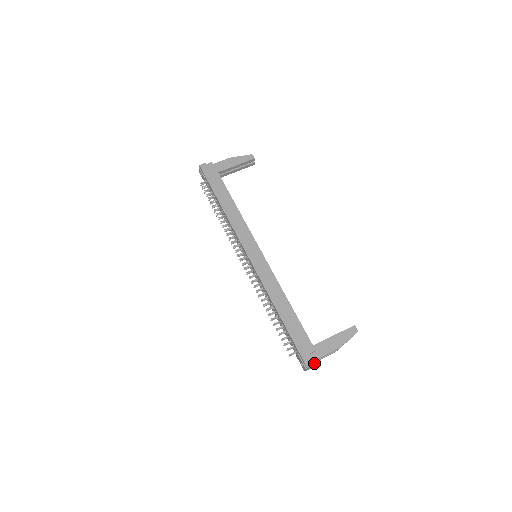
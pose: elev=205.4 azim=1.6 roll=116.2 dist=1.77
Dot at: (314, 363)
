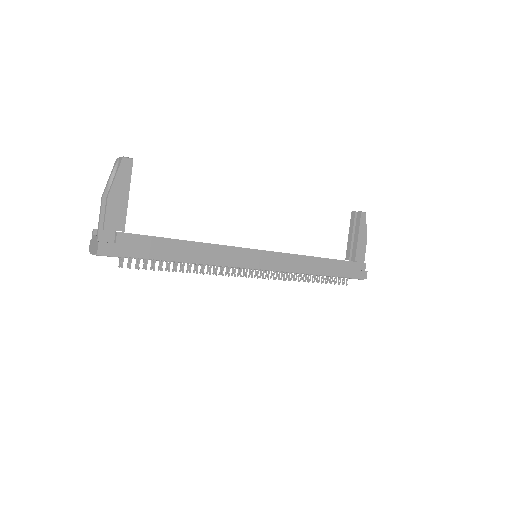
Dot at: (364, 270)
